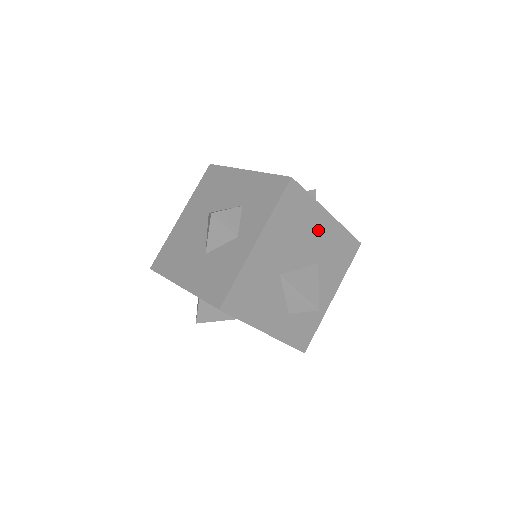
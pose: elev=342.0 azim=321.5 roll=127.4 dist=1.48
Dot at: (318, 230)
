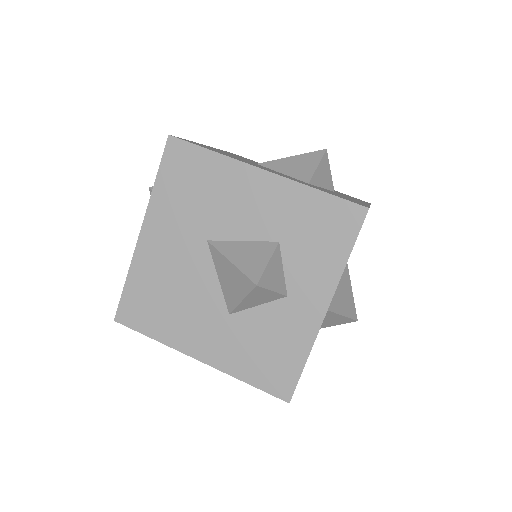
Dot at: occluded
